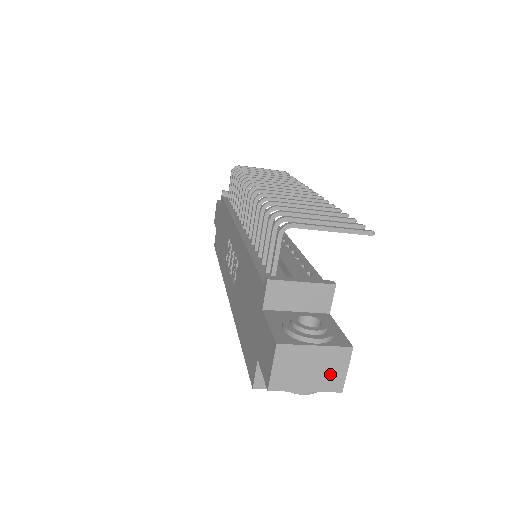
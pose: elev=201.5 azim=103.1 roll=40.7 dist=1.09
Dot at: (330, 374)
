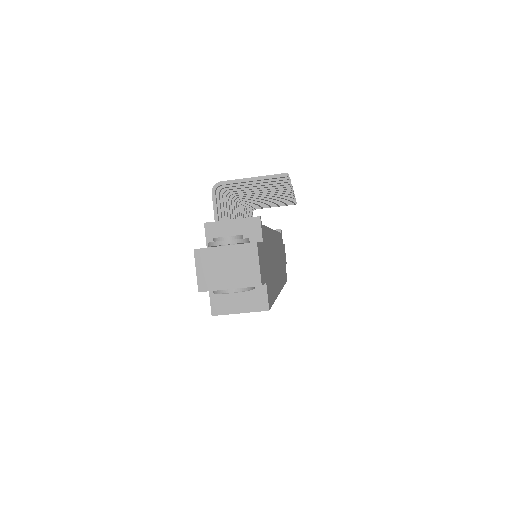
Dot at: (245, 270)
